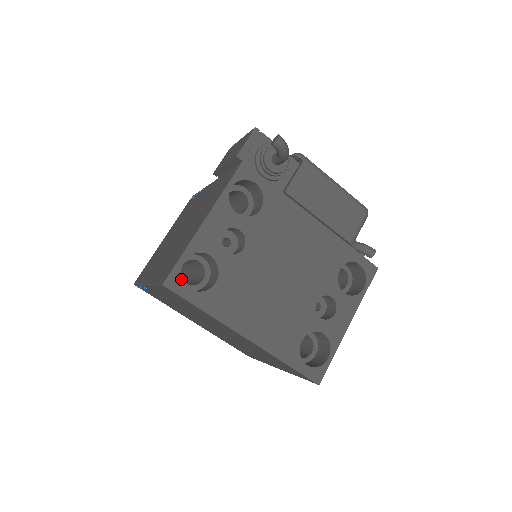
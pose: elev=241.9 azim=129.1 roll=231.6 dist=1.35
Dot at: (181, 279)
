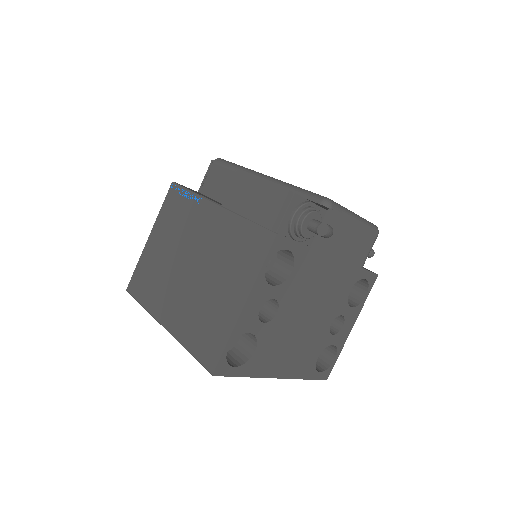
Dot at: (227, 363)
